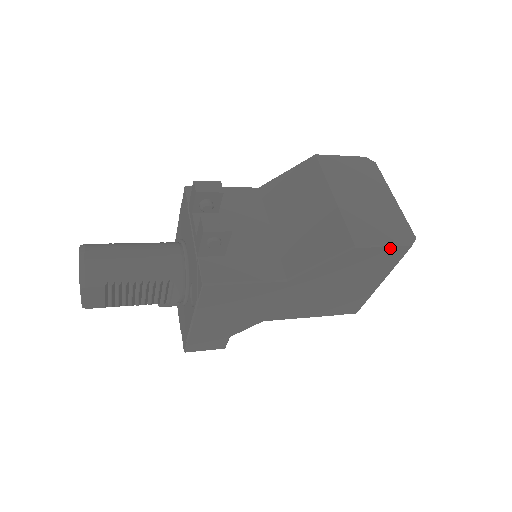
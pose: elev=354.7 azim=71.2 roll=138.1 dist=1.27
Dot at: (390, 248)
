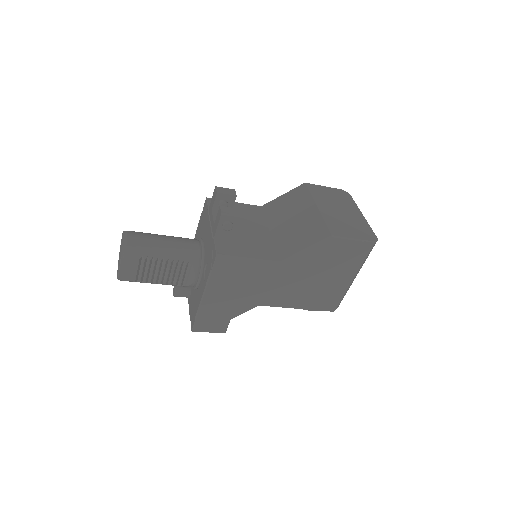
Dot at: (358, 242)
